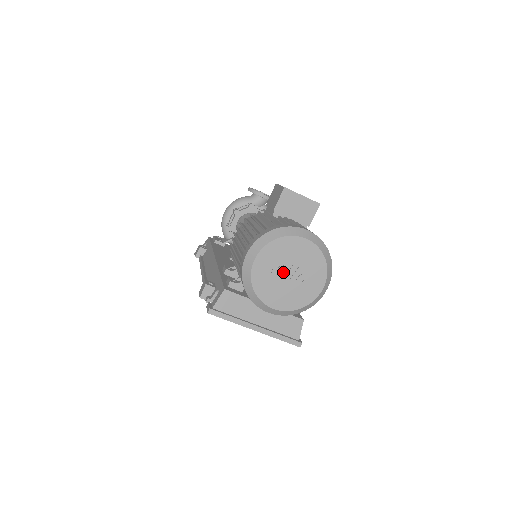
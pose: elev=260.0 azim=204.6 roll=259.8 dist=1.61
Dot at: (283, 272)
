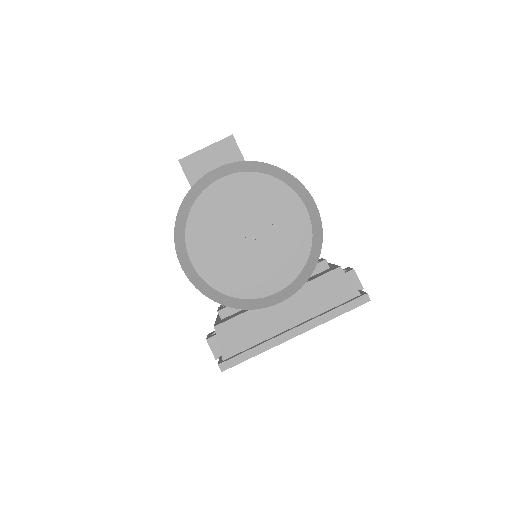
Dot at: (238, 242)
